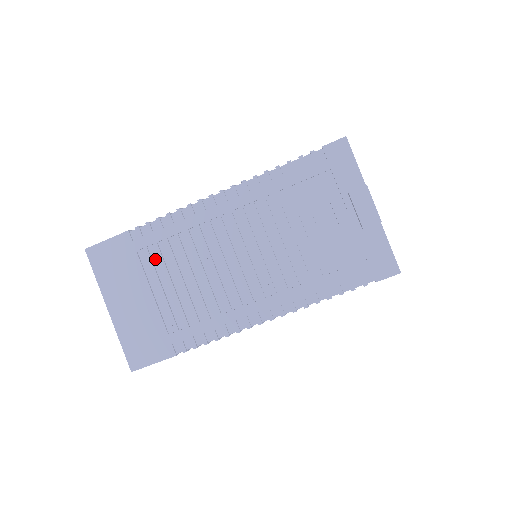
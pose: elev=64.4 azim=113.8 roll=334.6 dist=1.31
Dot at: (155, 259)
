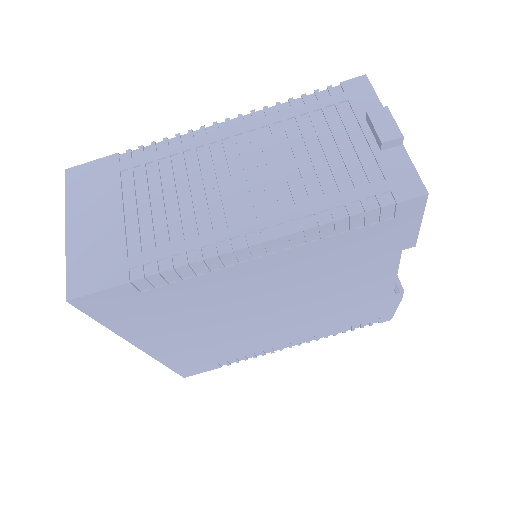
Dot at: (138, 180)
